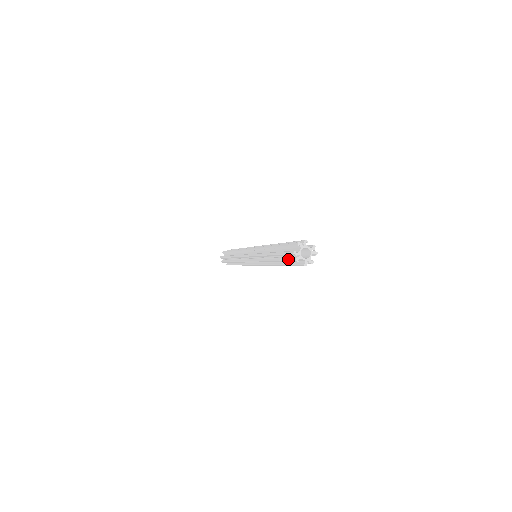
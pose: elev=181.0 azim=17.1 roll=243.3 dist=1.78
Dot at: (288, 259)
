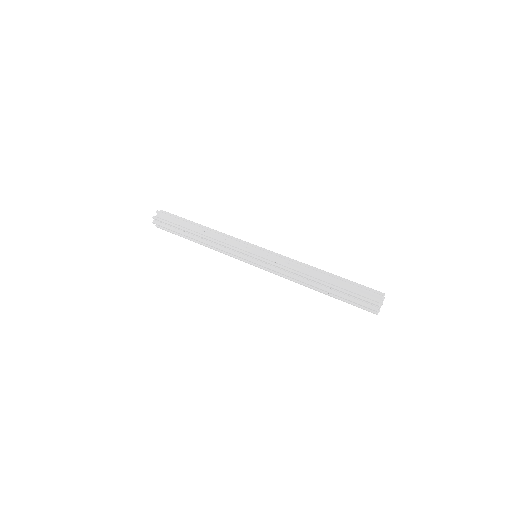
Dot at: (360, 303)
